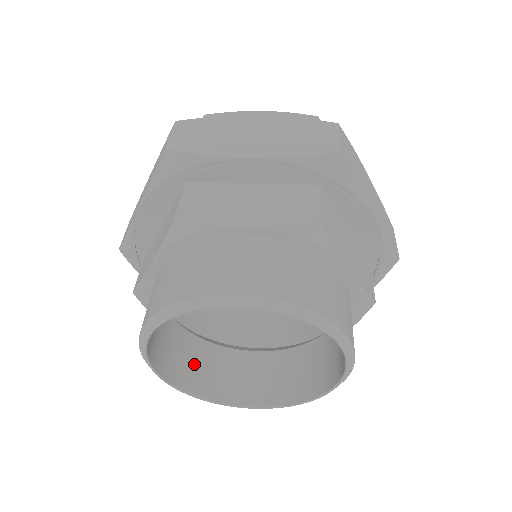
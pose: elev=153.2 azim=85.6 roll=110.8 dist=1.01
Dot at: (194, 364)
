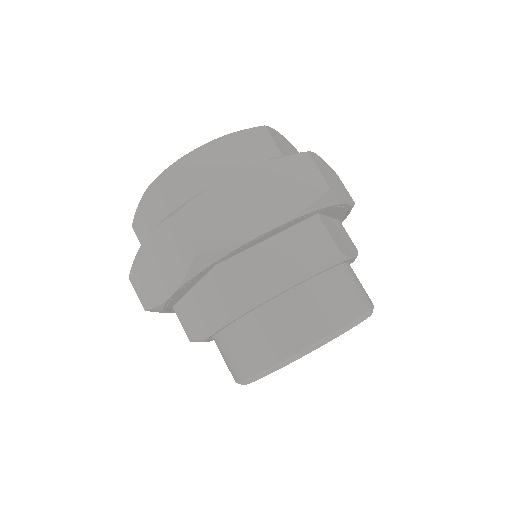
Dot at: occluded
